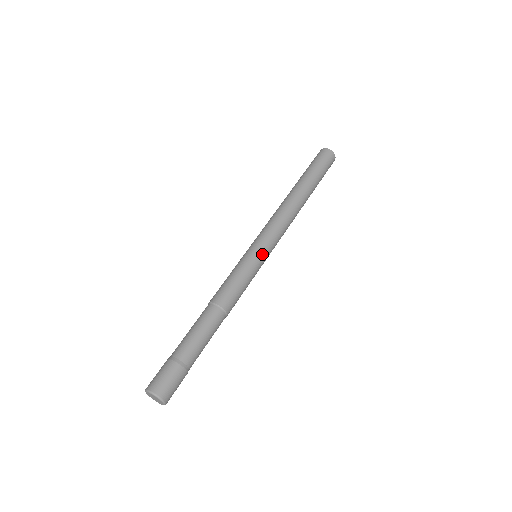
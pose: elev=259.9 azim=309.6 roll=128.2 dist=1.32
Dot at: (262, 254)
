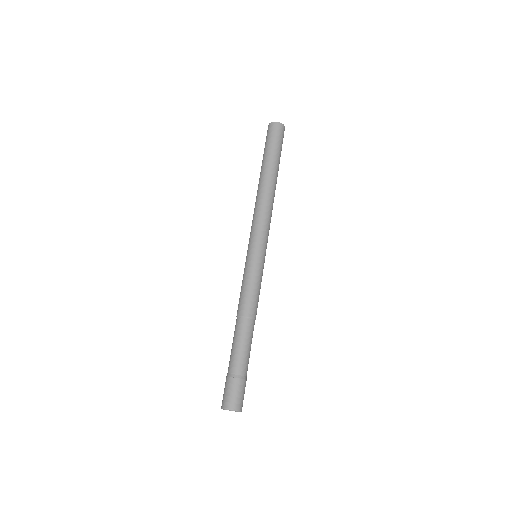
Dot at: (261, 254)
